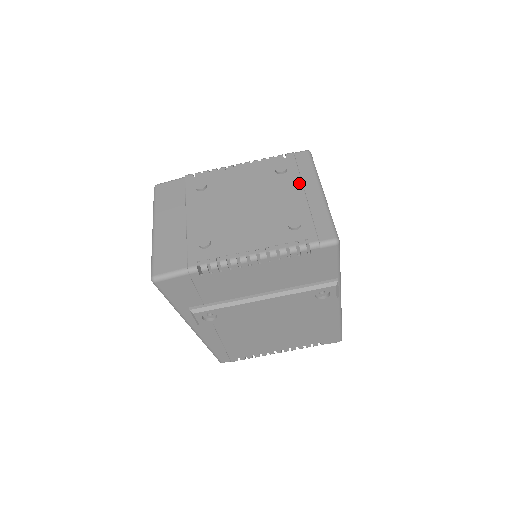
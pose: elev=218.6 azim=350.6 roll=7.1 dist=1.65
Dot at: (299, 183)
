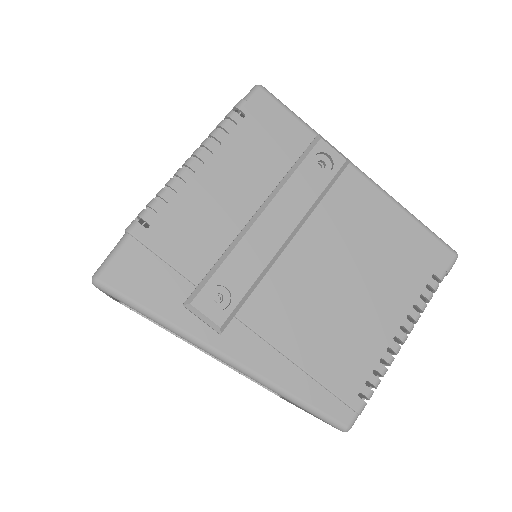
Dot at: occluded
